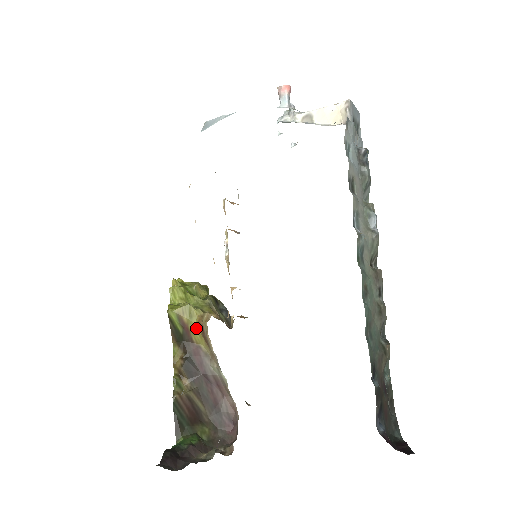
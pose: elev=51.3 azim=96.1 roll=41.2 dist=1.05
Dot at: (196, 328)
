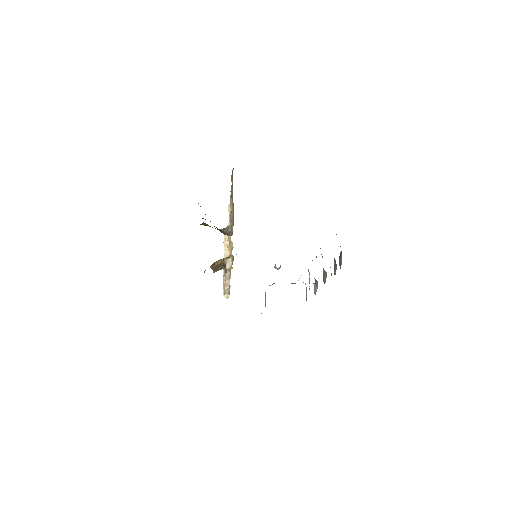
Dot at: occluded
